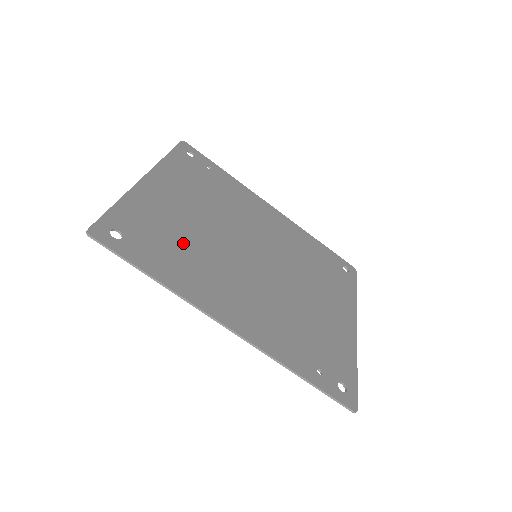
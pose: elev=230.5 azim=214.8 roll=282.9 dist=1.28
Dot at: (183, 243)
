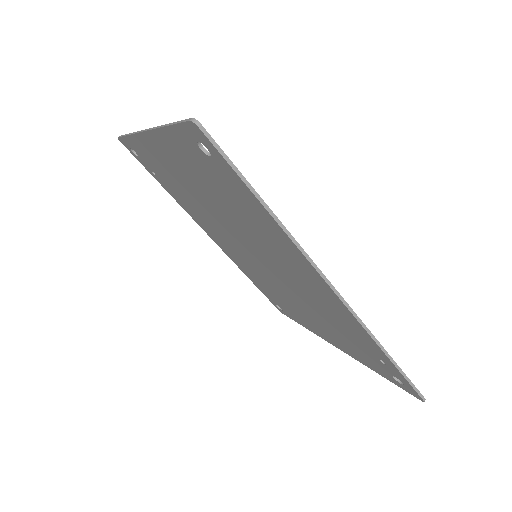
Dot at: occluded
